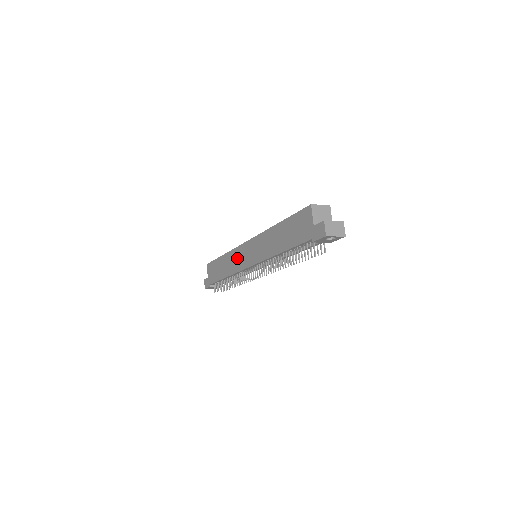
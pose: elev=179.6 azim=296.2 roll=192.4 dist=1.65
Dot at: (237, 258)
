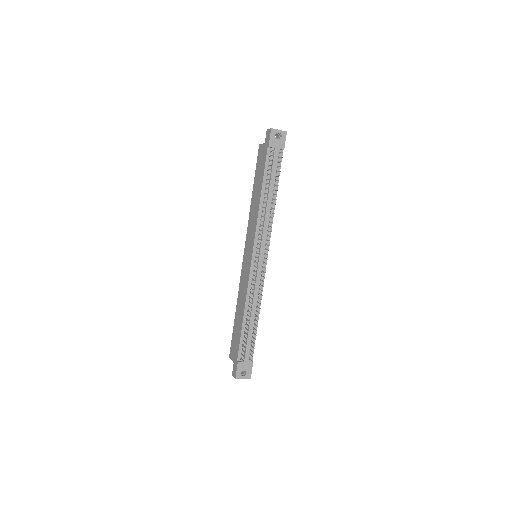
Dot at: (244, 278)
